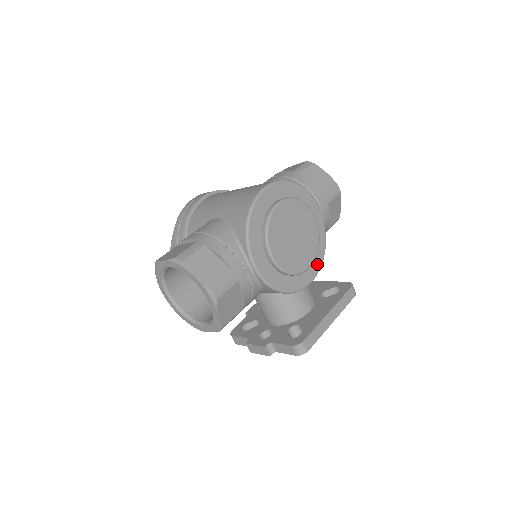
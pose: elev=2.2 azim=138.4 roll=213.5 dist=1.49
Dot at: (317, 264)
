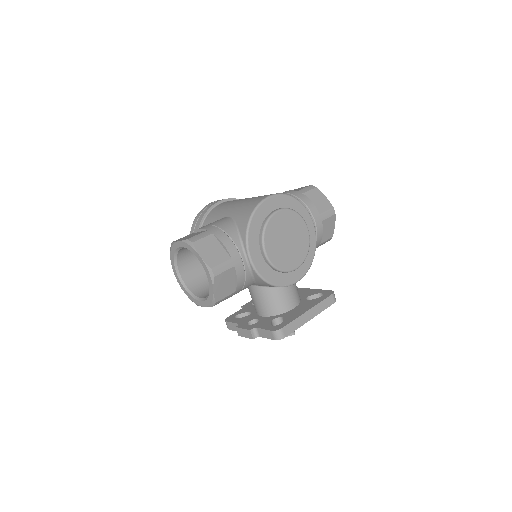
Dot at: (304, 268)
